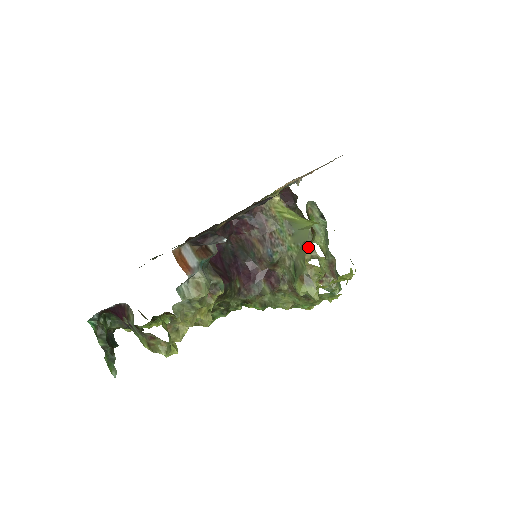
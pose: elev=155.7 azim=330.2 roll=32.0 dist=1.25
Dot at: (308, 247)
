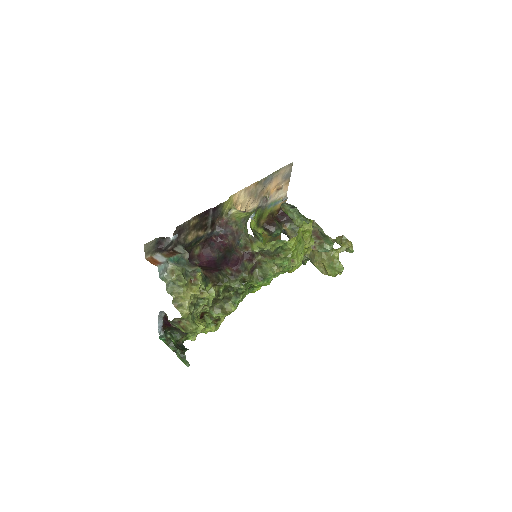
Dot at: occluded
